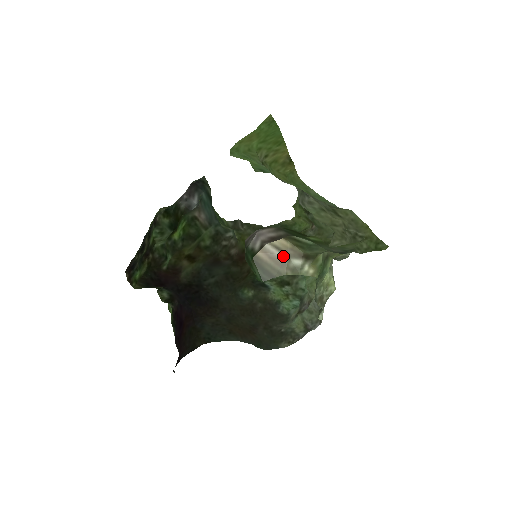
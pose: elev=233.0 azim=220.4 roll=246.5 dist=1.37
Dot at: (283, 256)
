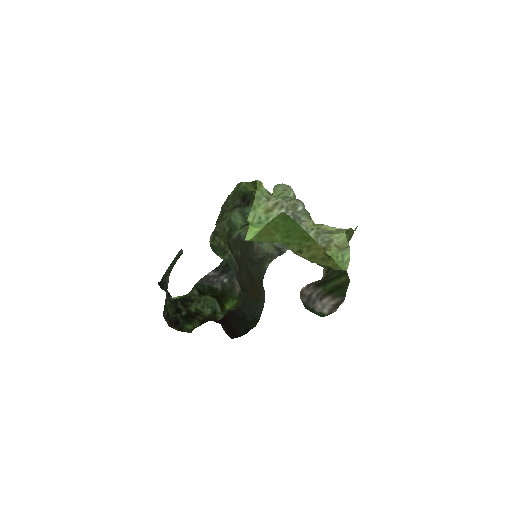
Dot at: occluded
